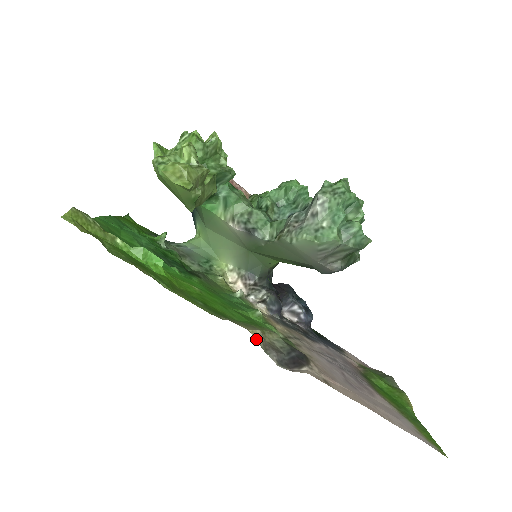
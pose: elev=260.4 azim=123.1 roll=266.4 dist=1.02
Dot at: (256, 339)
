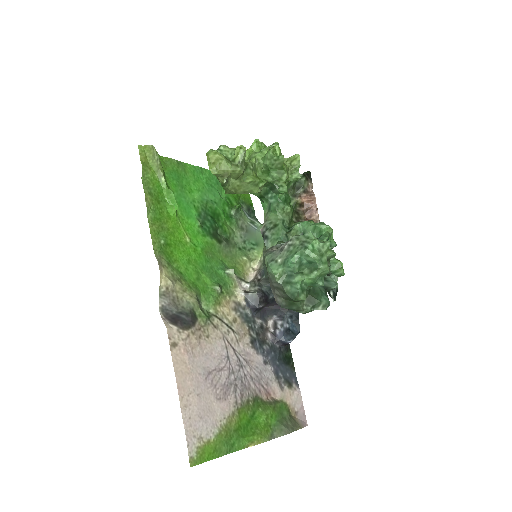
Dot at: (162, 283)
